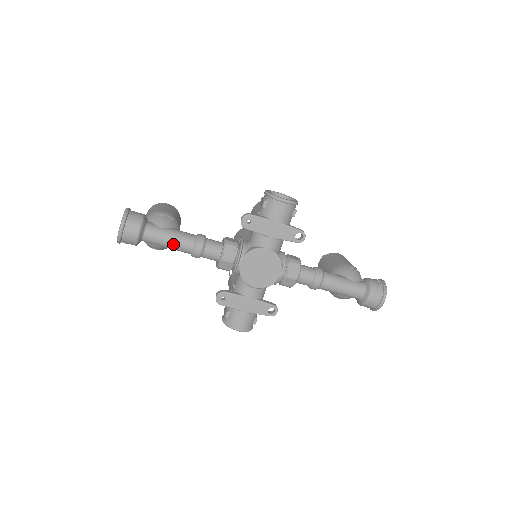
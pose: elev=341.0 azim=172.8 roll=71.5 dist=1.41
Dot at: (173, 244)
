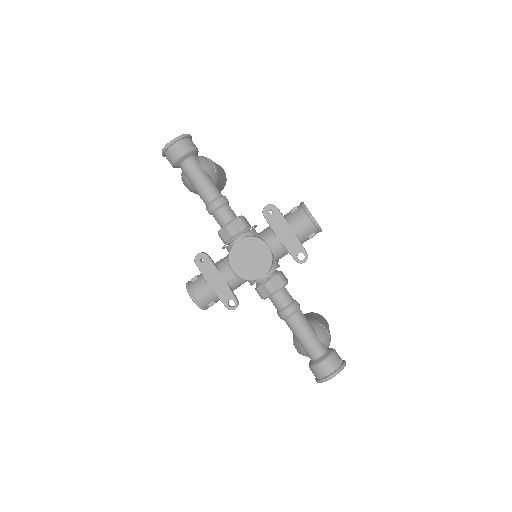
Dot at: (200, 186)
